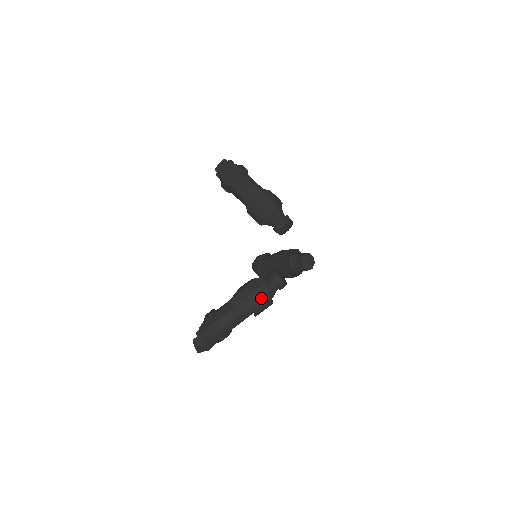
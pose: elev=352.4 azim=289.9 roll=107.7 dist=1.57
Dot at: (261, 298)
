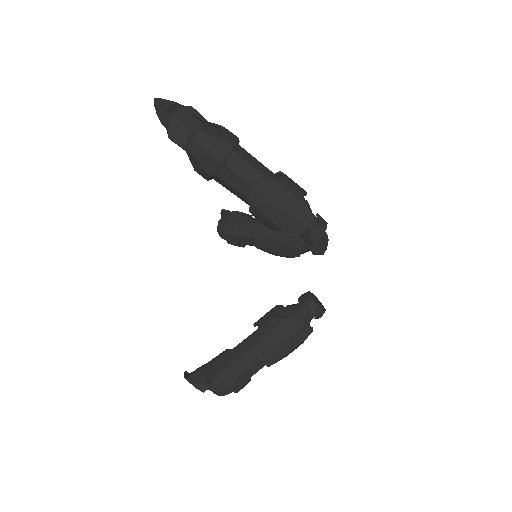
Dot at: (299, 342)
